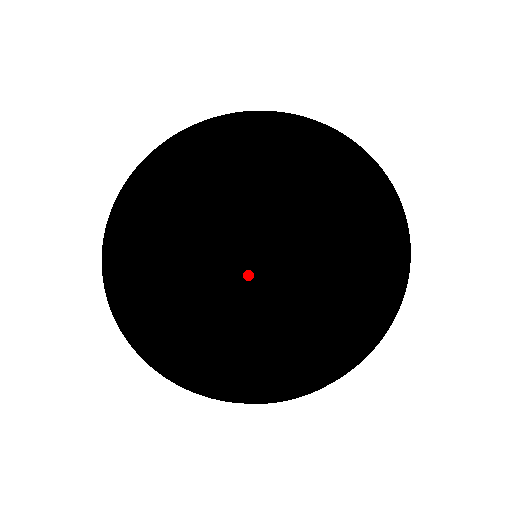
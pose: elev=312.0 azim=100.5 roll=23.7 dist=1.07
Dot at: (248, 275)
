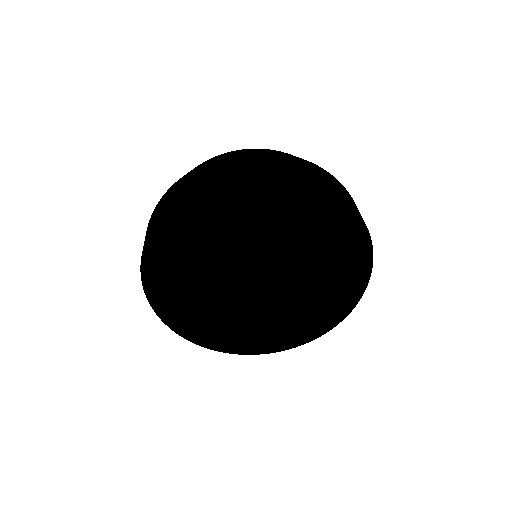
Dot at: (264, 308)
